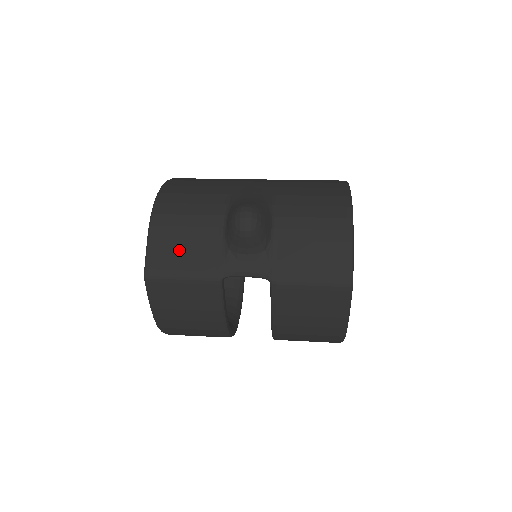
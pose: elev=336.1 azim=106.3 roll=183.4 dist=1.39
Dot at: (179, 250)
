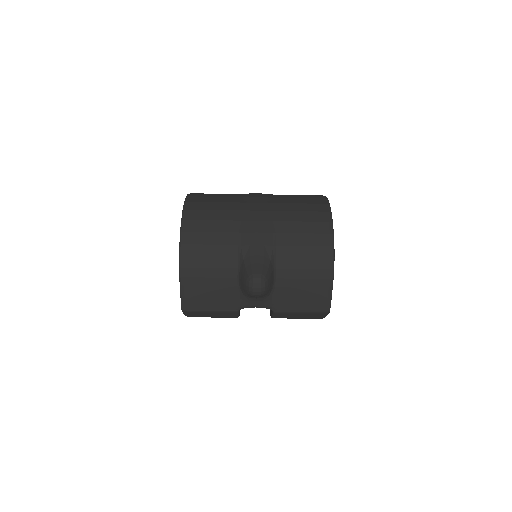
Dot at: (205, 294)
